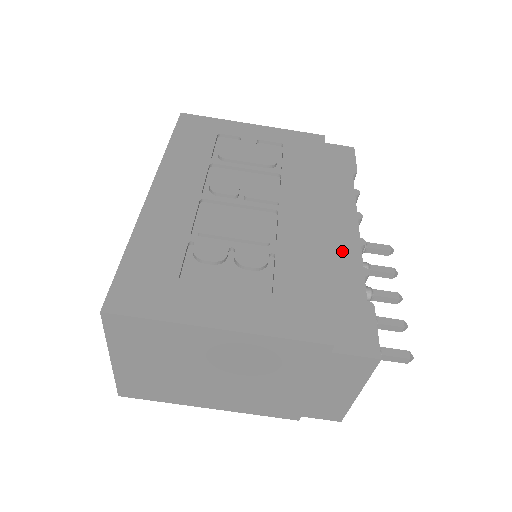
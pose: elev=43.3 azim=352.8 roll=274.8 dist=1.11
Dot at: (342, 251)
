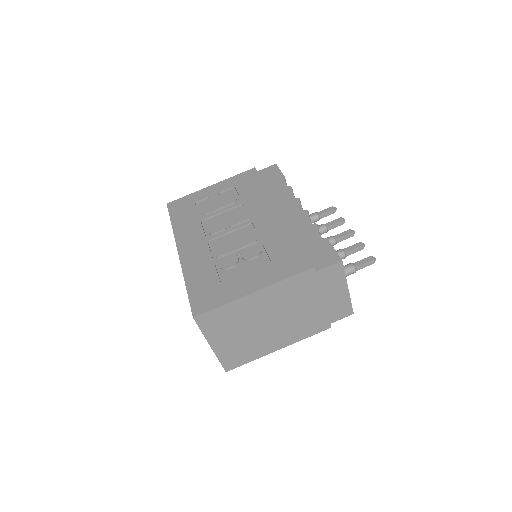
Dot at: (297, 223)
